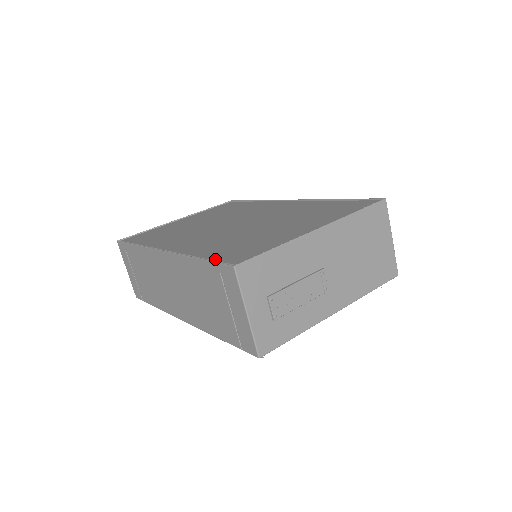
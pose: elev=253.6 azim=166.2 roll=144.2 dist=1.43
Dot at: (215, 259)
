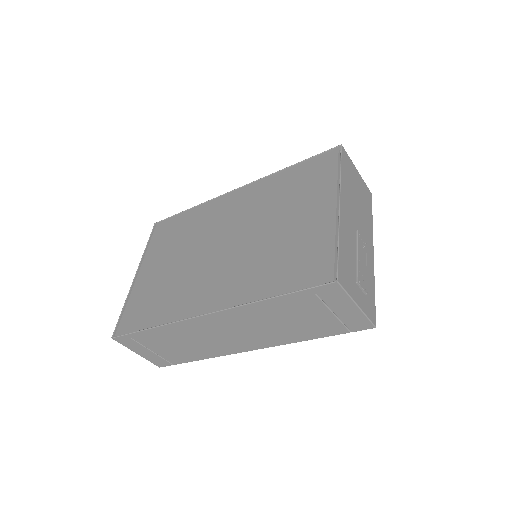
Dot at: (298, 287)
